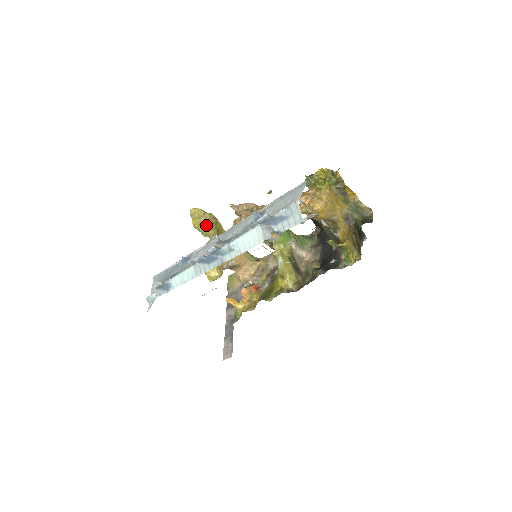
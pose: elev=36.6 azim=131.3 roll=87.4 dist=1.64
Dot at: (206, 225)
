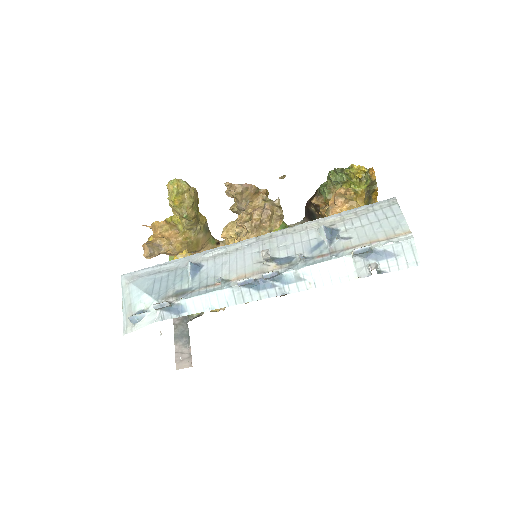
Dot at: (189, 204)
